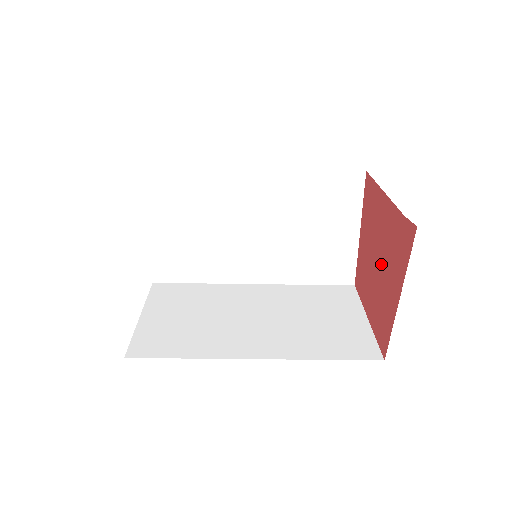
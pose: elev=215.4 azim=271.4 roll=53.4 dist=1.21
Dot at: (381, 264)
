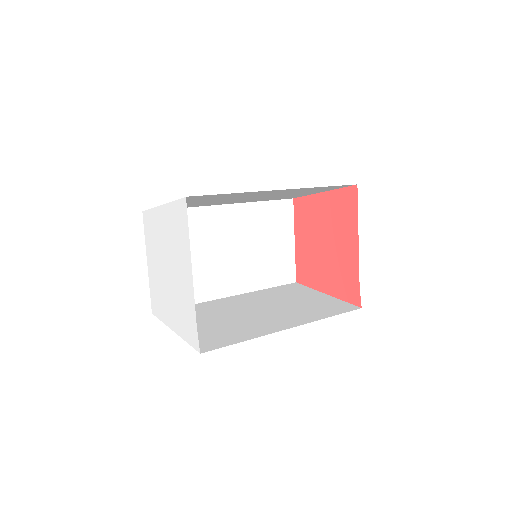
Dot at: (326, 255)
